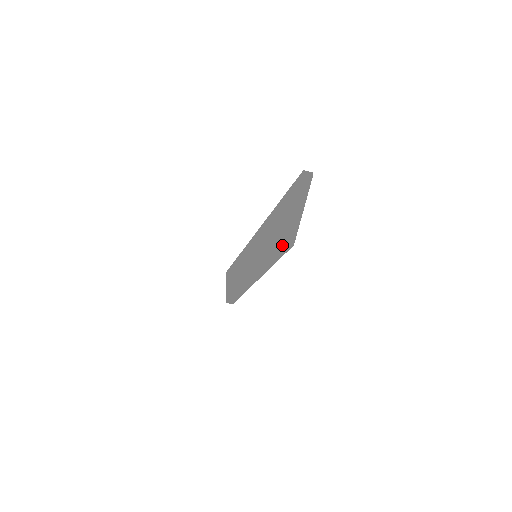
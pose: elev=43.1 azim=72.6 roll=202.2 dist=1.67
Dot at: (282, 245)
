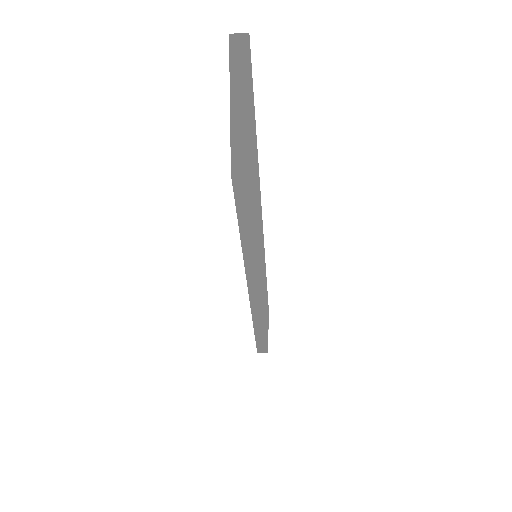
Dot at: (232, 182)
